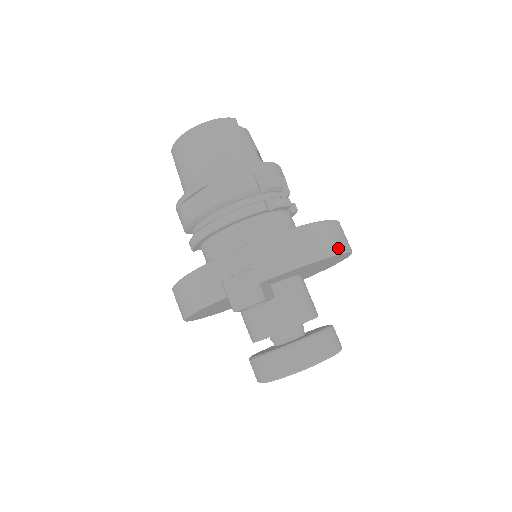
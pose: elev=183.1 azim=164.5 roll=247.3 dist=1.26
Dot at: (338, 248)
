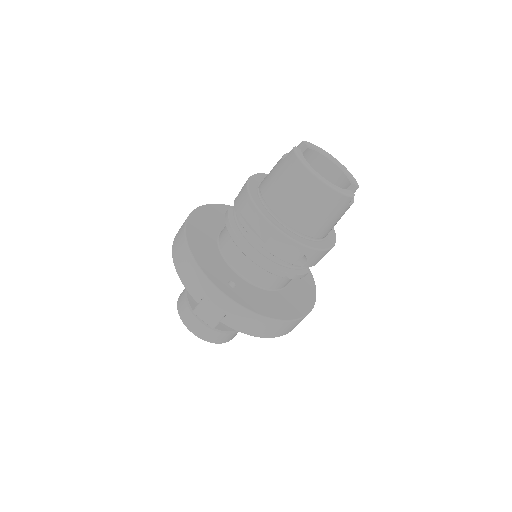
Dot at: (286, 333)
